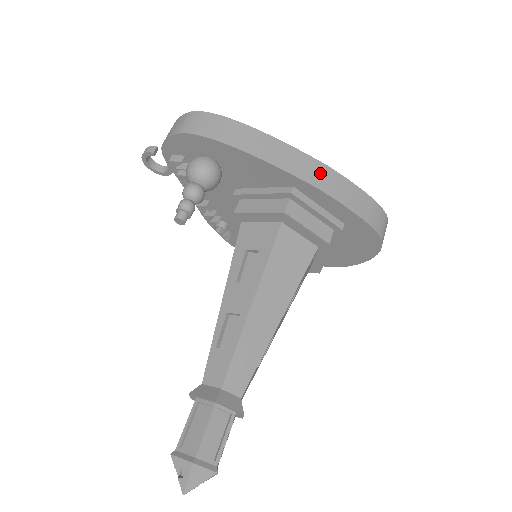
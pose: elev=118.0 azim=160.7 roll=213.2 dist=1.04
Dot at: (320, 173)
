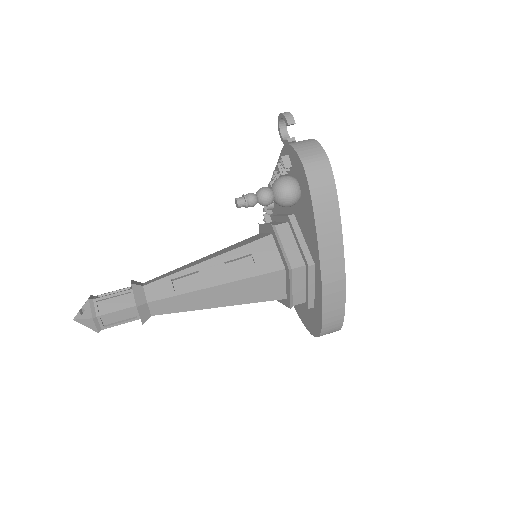
Dot at: (336, 278)
